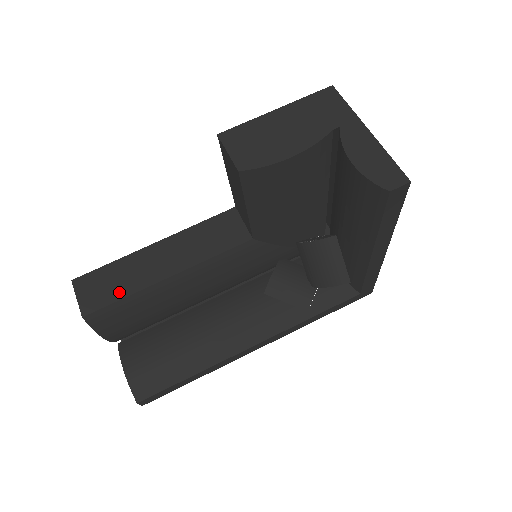
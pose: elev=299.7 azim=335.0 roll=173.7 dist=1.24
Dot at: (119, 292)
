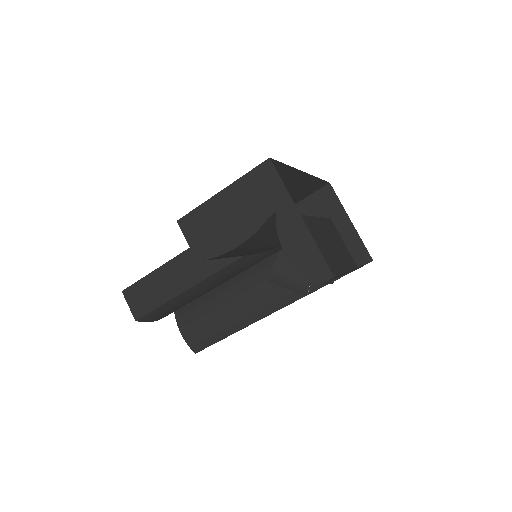
Dot at: (155, 302)
